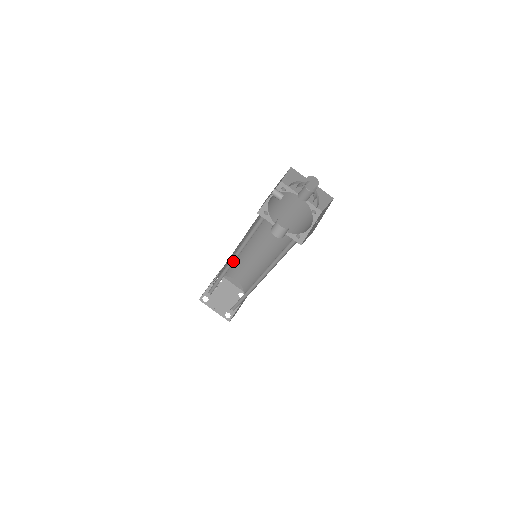
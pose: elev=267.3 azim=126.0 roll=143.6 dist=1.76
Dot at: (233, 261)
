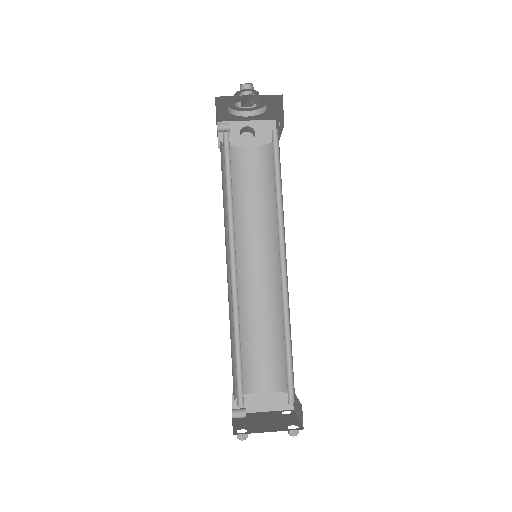
Dot at: (234, 270)
